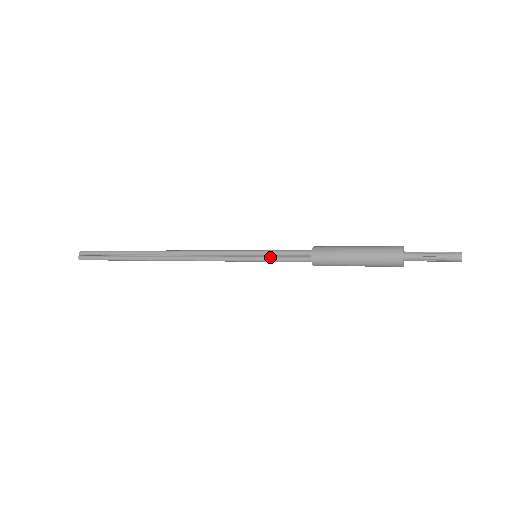
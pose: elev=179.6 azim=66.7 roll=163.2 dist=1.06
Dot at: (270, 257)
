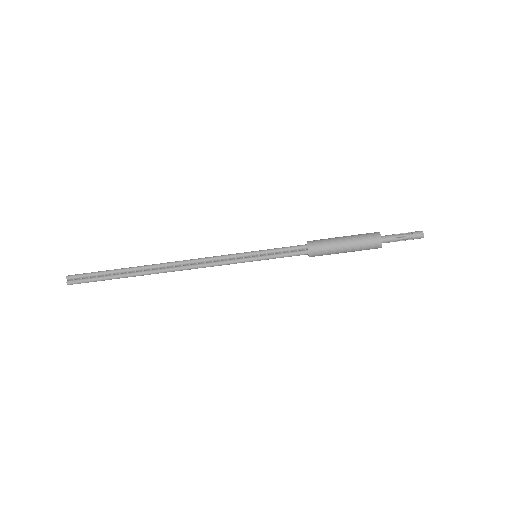
Dot at: (270, 255)
